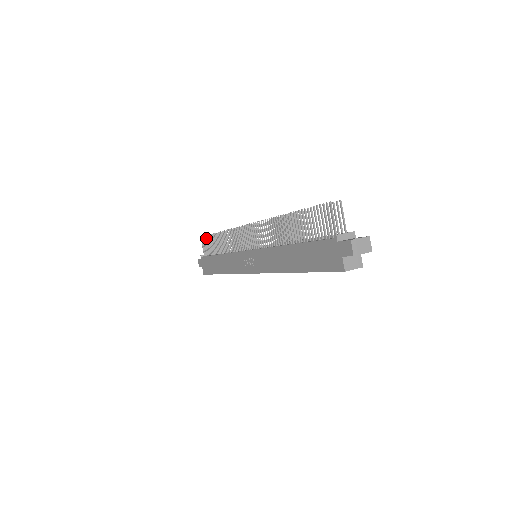
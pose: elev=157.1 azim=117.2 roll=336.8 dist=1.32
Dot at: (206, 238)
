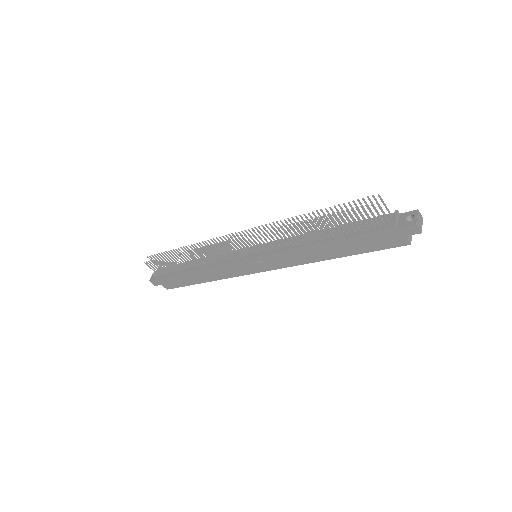
Dot at: (157, 261)
